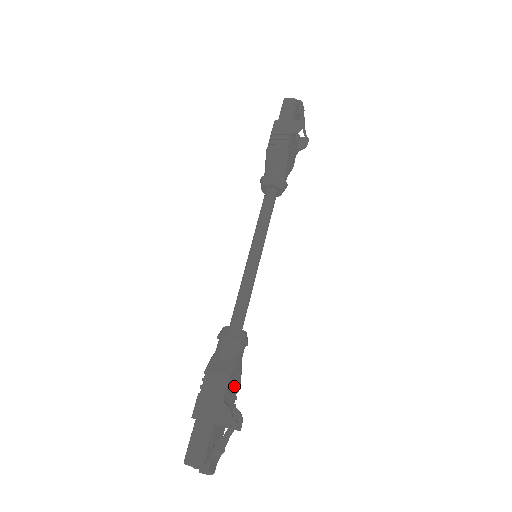
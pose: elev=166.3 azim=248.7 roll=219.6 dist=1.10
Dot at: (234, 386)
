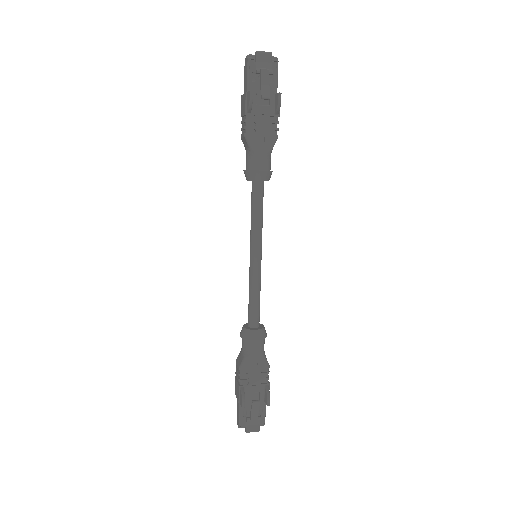
Dot at: (257, 372)
